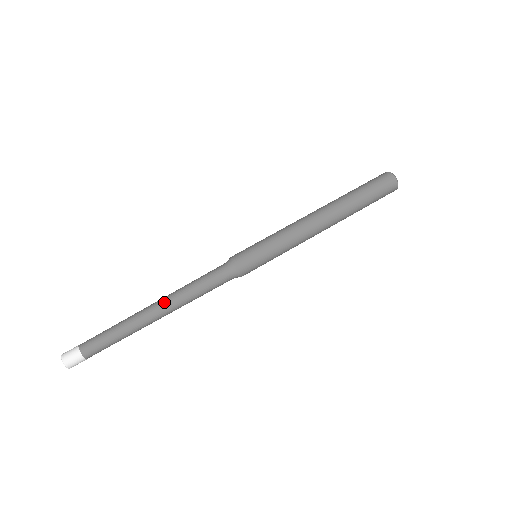
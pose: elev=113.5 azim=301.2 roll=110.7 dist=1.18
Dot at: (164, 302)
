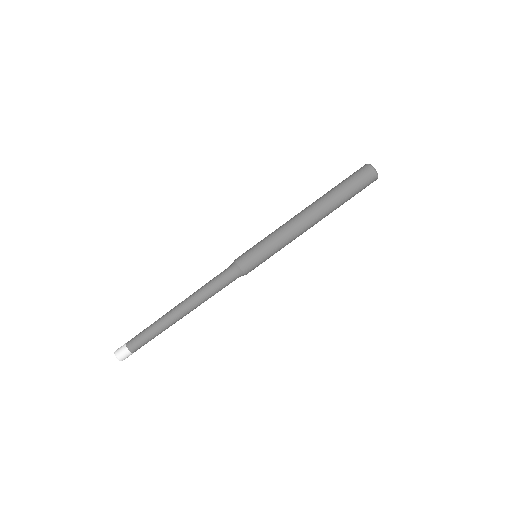
Dot at: (188, 308)
